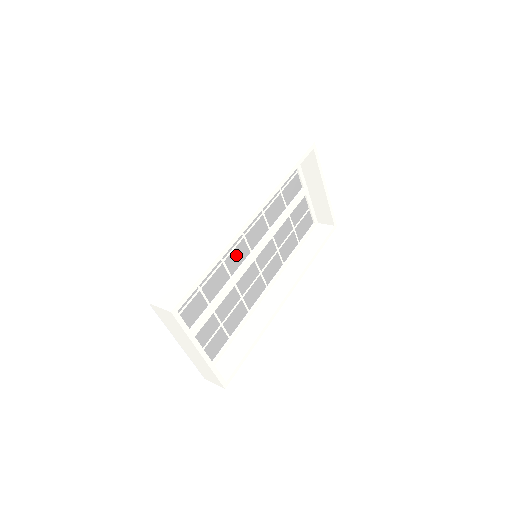
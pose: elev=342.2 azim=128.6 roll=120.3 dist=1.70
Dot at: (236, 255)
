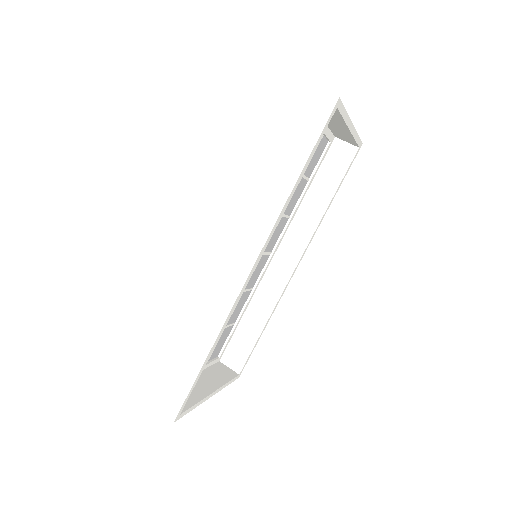
Dot at: occluded
